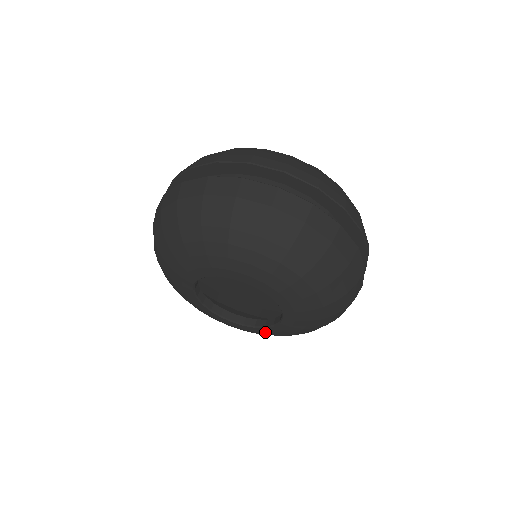
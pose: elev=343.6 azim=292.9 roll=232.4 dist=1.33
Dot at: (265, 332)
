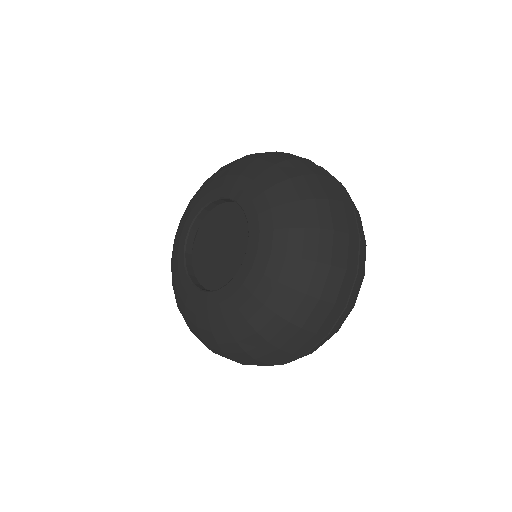
Dot at: (236, 290)
